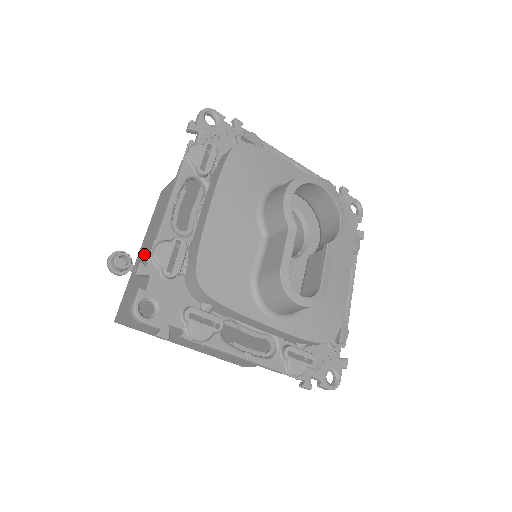
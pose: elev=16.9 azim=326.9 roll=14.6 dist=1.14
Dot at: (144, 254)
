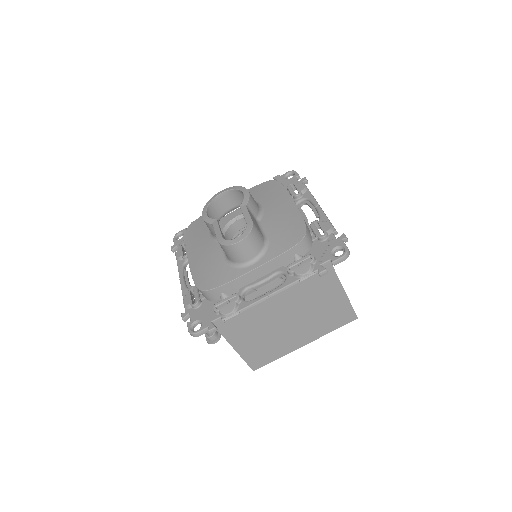
Dot at: occluded
